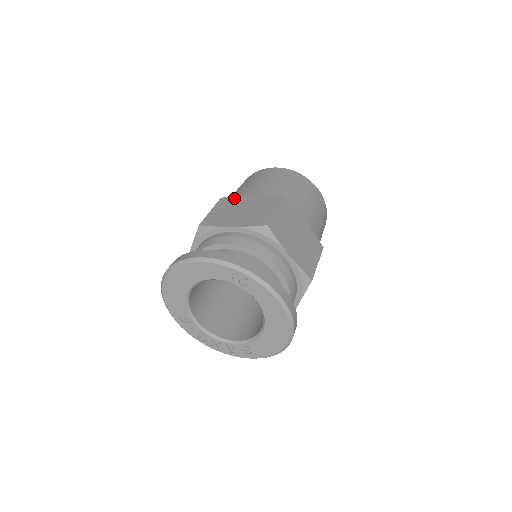
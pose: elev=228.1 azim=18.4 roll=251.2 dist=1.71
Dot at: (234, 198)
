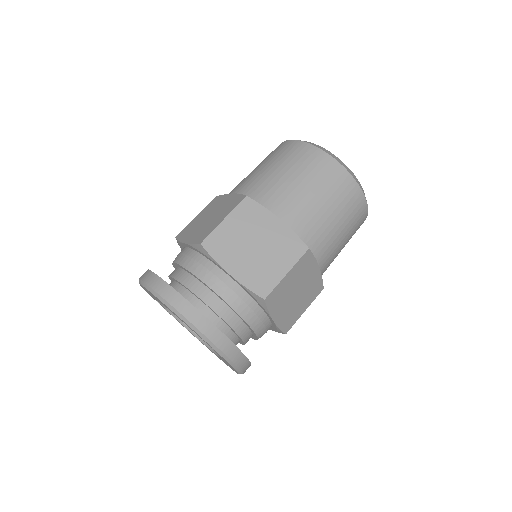
Dot at: (259, 209)
